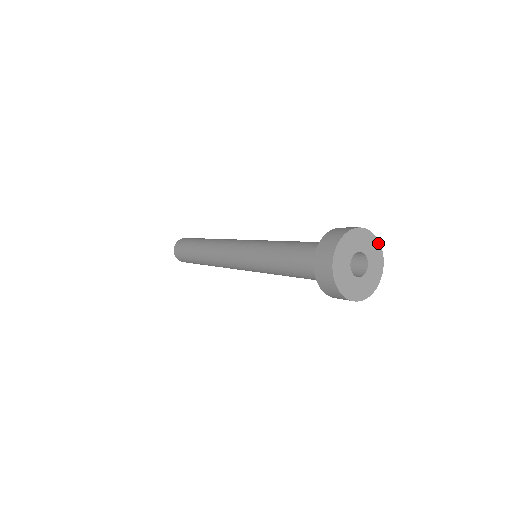
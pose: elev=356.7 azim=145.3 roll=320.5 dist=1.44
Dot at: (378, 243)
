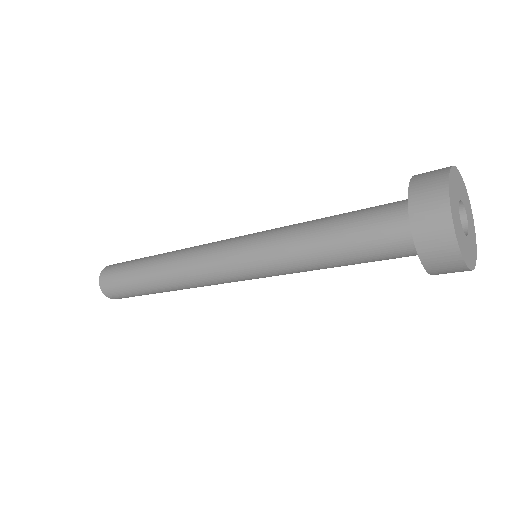
Dot at: (475, 243)
